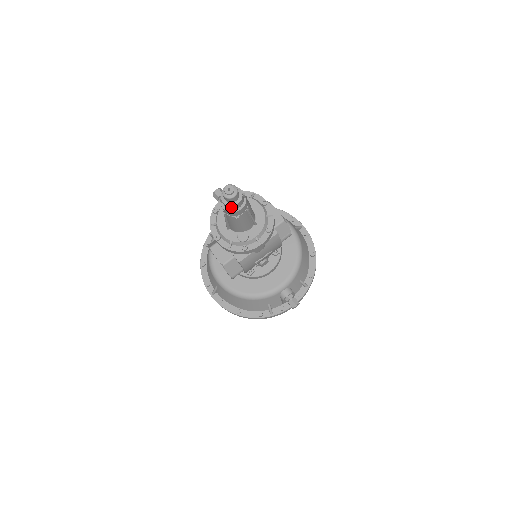
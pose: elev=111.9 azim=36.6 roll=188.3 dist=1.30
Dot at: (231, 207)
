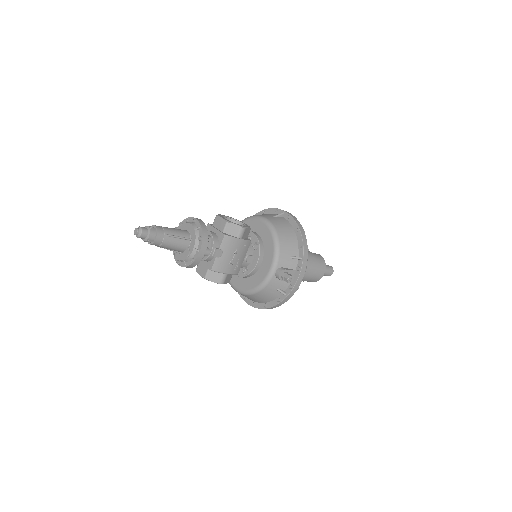
Dot at: (149, 241)
